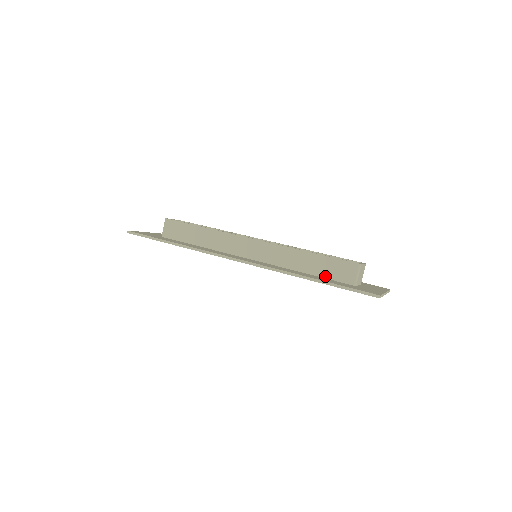
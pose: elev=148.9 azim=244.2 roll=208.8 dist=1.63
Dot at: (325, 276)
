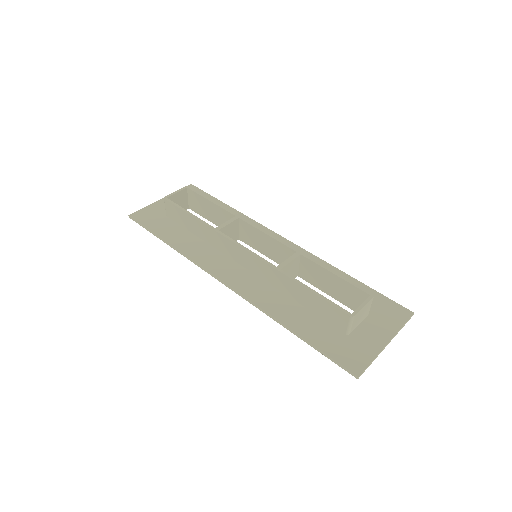
Dot at: (316, 313)
